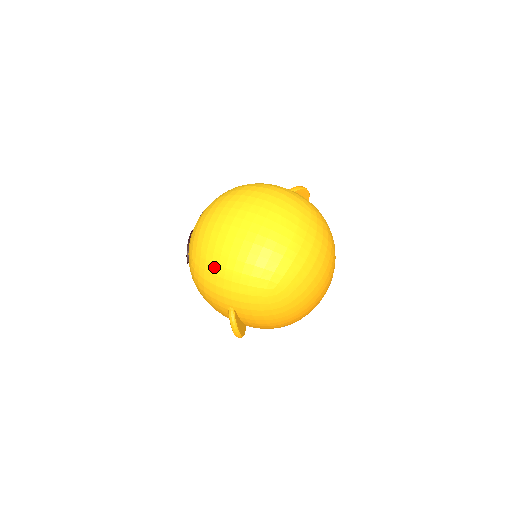
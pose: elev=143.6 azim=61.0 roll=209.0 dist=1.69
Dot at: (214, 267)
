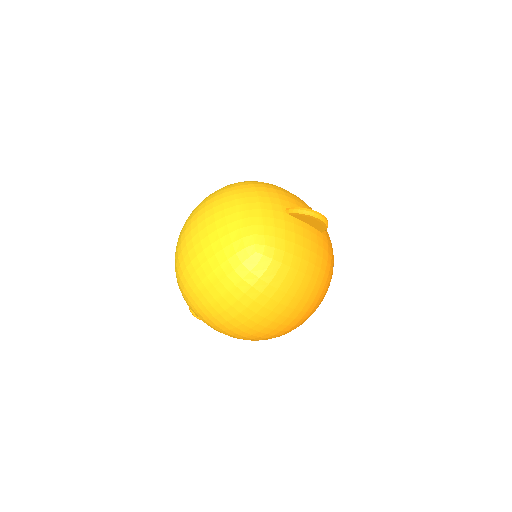
Dot at: occluded
